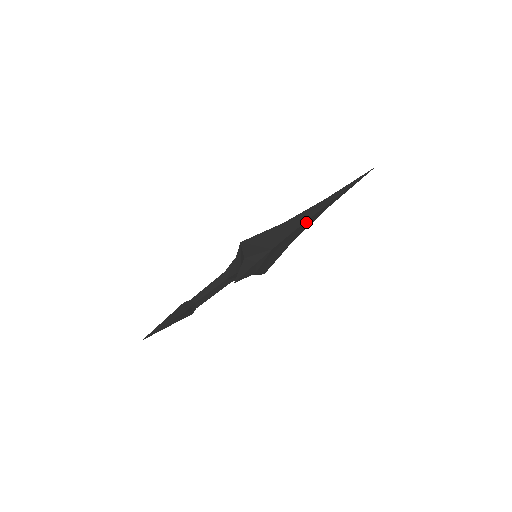
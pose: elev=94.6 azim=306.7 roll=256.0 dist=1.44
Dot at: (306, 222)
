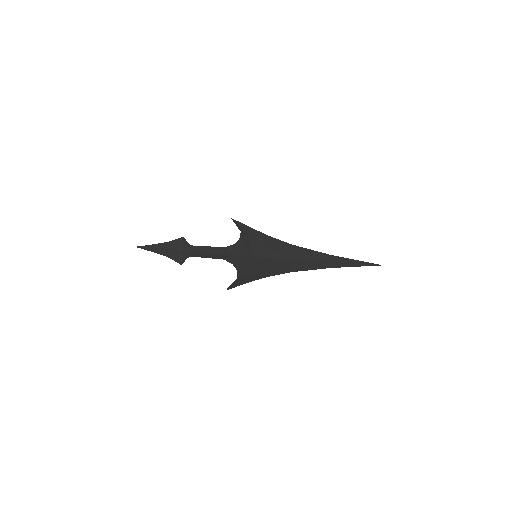
Dot at: (305, 269)
